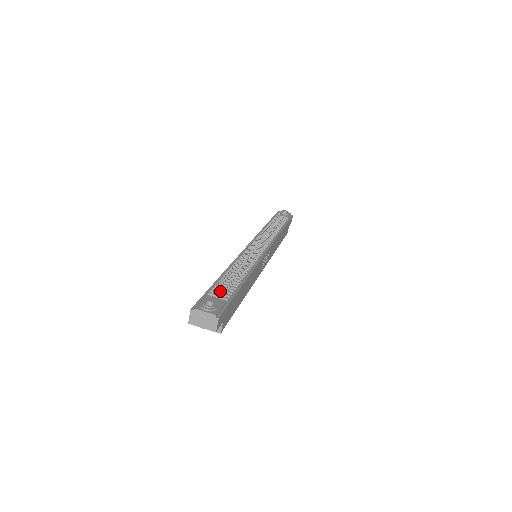
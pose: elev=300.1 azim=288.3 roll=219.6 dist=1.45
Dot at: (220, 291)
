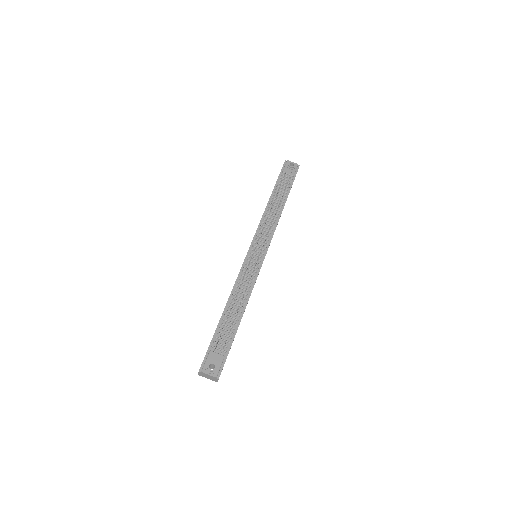
Dot at: (221, 340)
